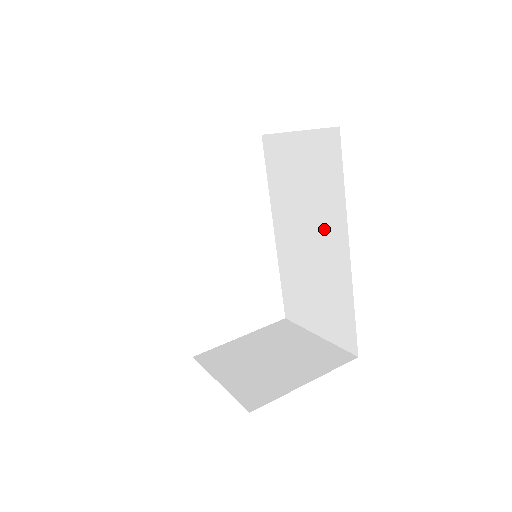
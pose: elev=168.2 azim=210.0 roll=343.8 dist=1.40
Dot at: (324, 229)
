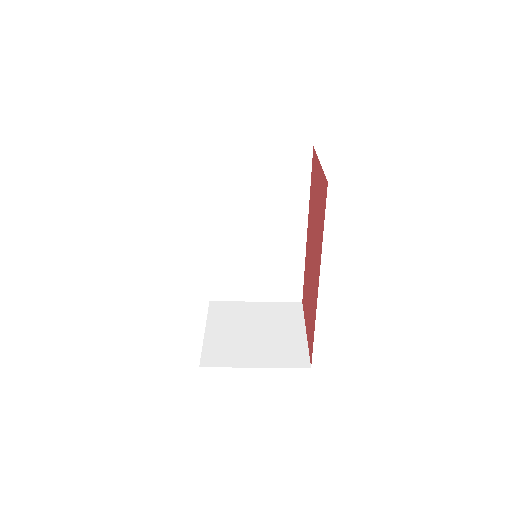
Dot at: (280, 220)
